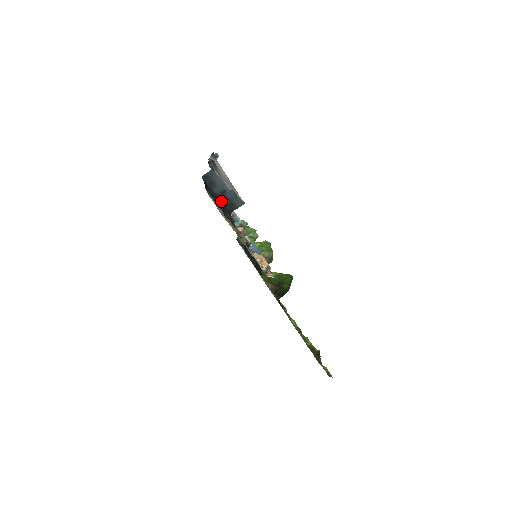
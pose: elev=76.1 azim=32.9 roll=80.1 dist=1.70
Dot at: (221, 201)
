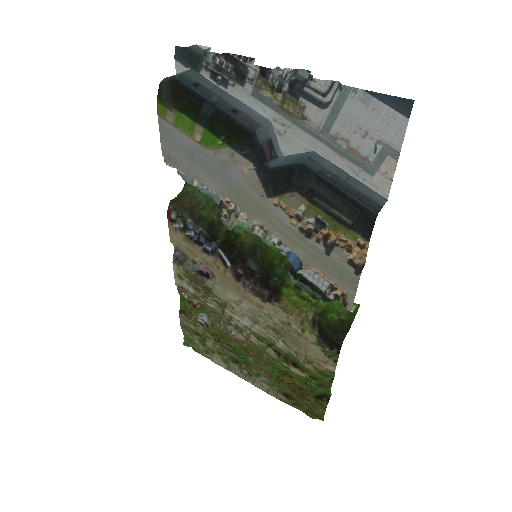
Dot at: (309, 172)
